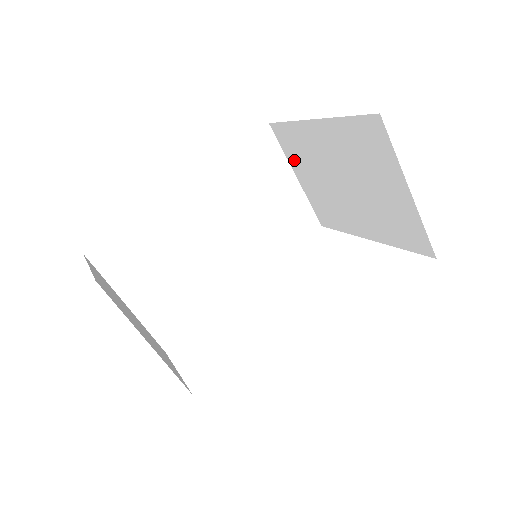
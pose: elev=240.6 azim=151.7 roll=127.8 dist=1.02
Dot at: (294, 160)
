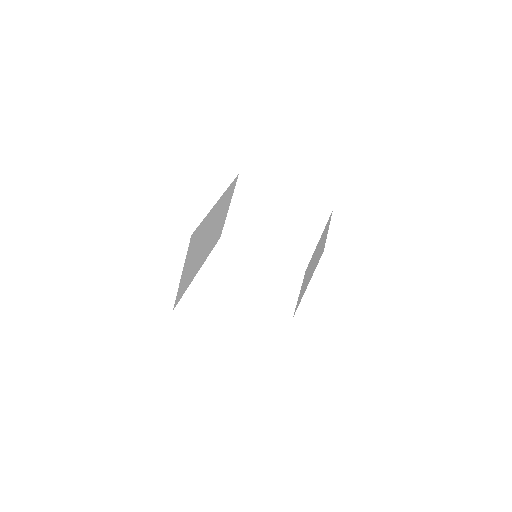
Dot at: (240, 198)
